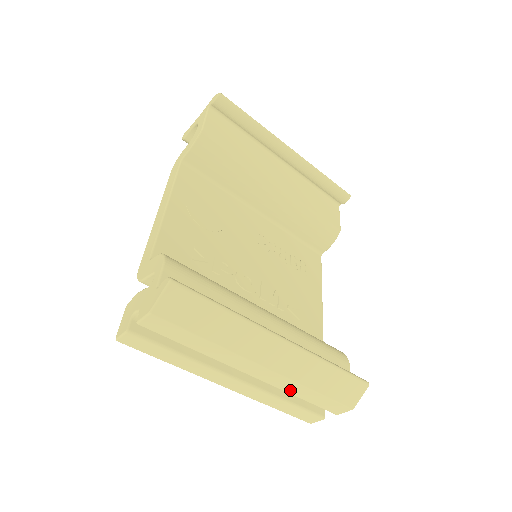
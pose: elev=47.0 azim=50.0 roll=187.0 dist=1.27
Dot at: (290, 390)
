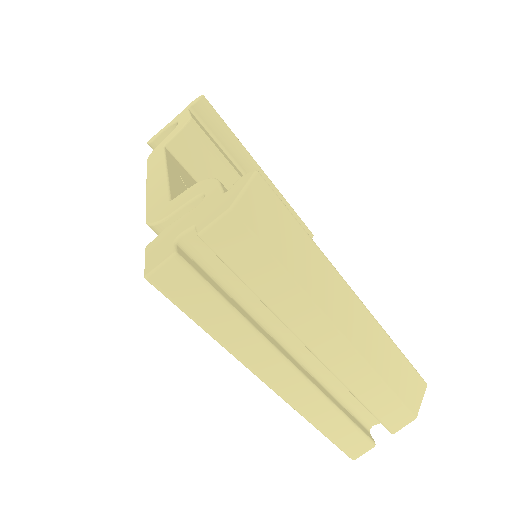
Dot at: (356, 384)
